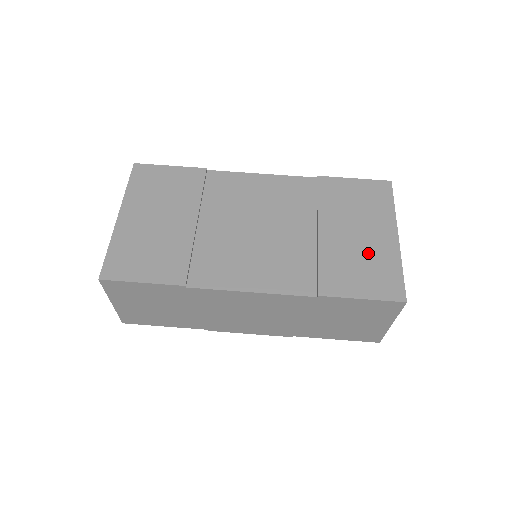
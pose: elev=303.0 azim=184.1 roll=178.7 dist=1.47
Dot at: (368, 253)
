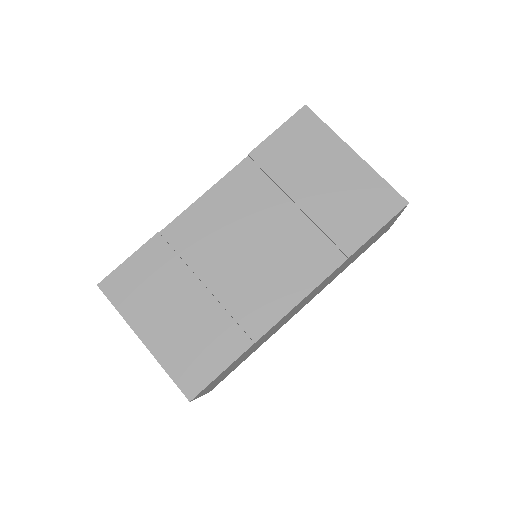
Dot at: (349, 188)
